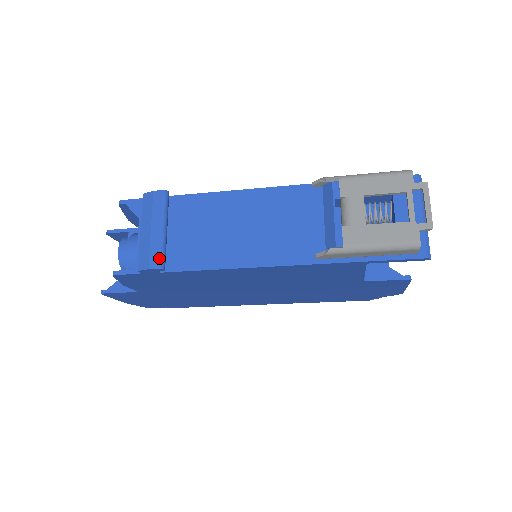
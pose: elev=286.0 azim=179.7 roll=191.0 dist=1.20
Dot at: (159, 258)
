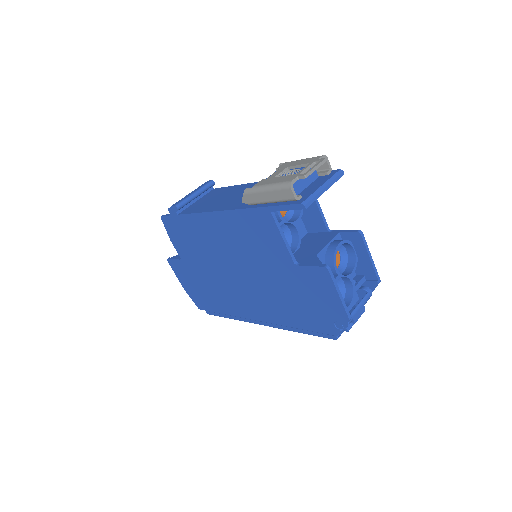
Dot at: (179, 202)
